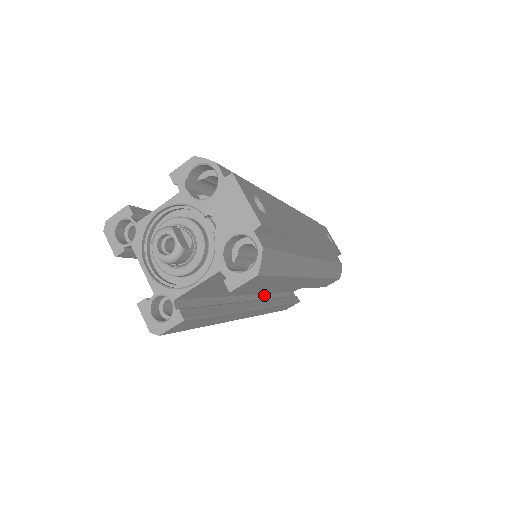
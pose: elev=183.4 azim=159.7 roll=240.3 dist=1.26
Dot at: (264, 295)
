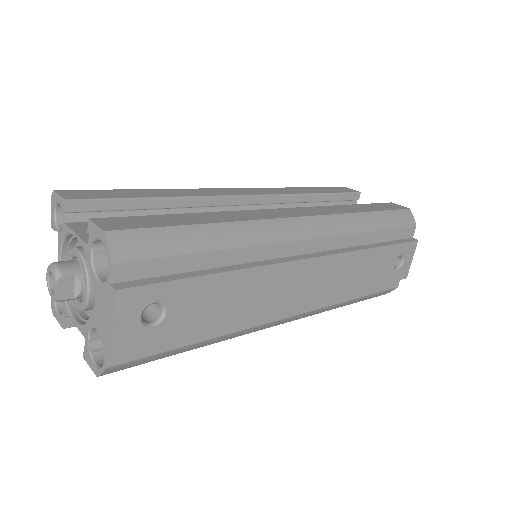
Dot at: occluded
